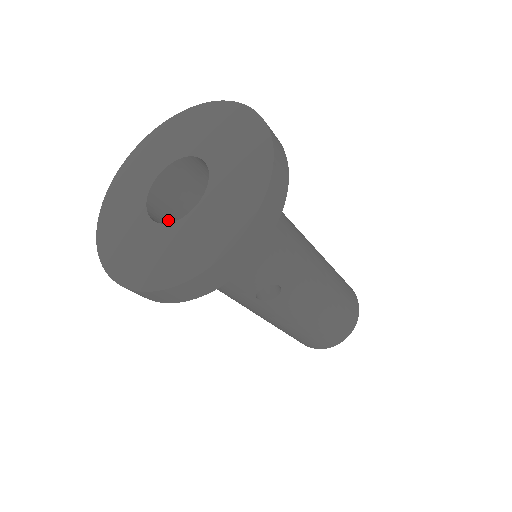
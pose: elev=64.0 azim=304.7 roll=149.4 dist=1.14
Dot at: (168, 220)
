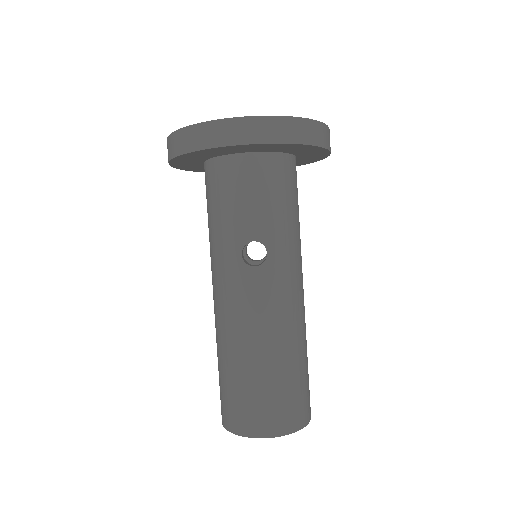
Dot at: occluded
